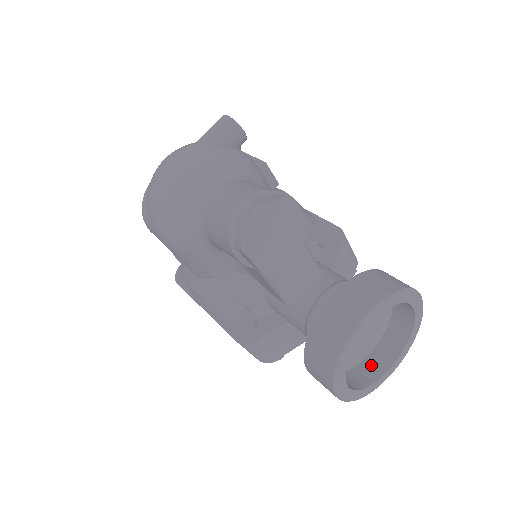
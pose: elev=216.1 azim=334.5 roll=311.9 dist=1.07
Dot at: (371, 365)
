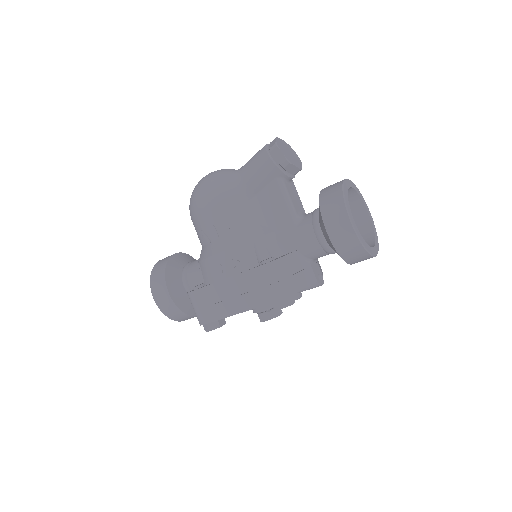
Dot at: occluded
